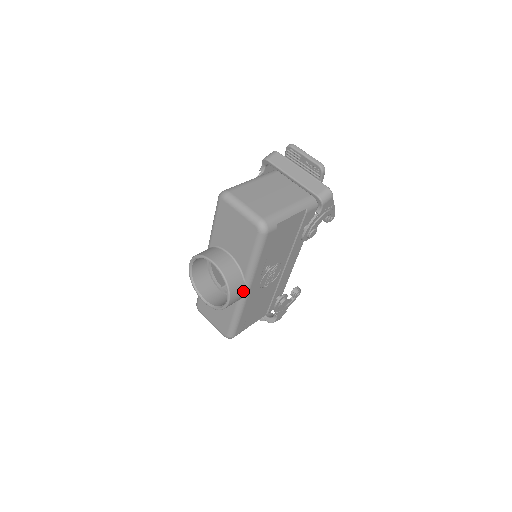
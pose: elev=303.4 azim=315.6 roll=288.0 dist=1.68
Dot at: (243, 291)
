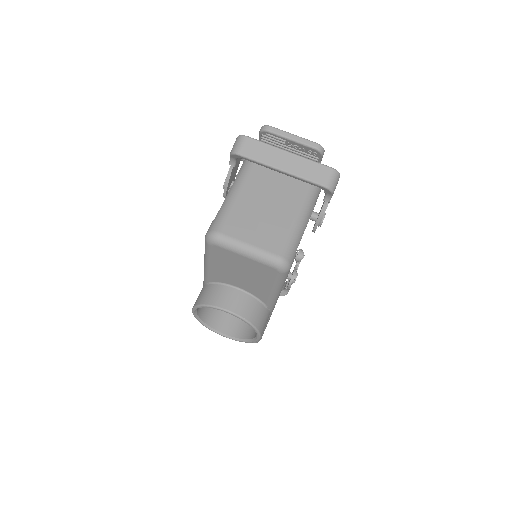
Dot at: (268, 316)
